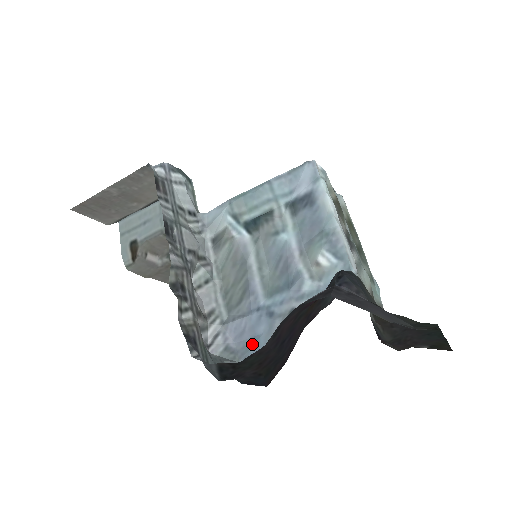
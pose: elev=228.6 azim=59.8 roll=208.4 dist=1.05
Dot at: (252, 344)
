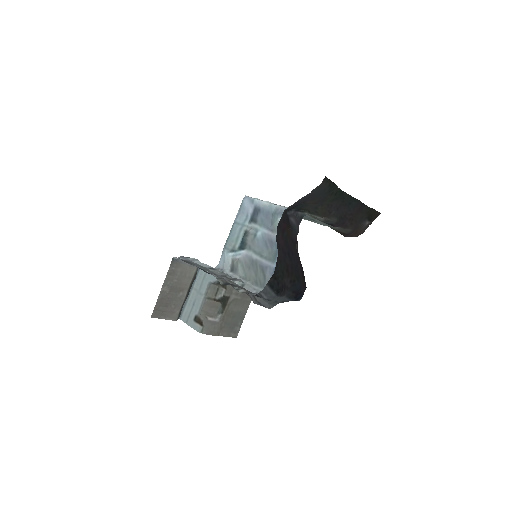
Dot at: occluded
